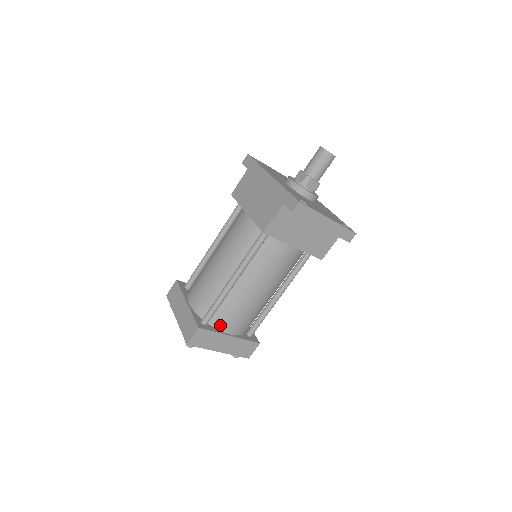
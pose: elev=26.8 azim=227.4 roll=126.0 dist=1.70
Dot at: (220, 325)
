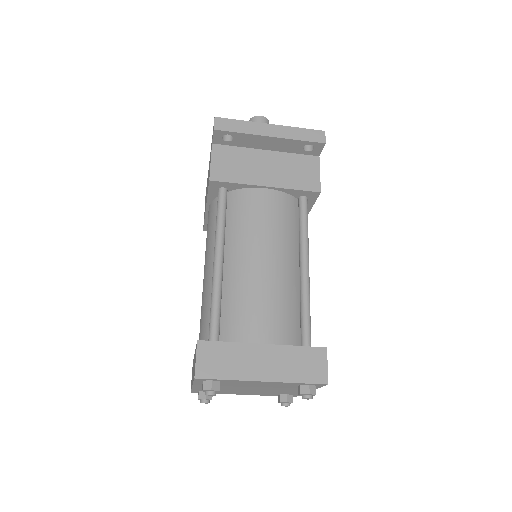
Dot at: (238, 336)
